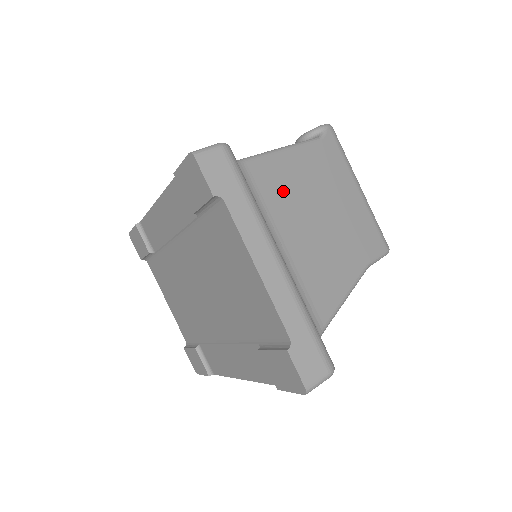
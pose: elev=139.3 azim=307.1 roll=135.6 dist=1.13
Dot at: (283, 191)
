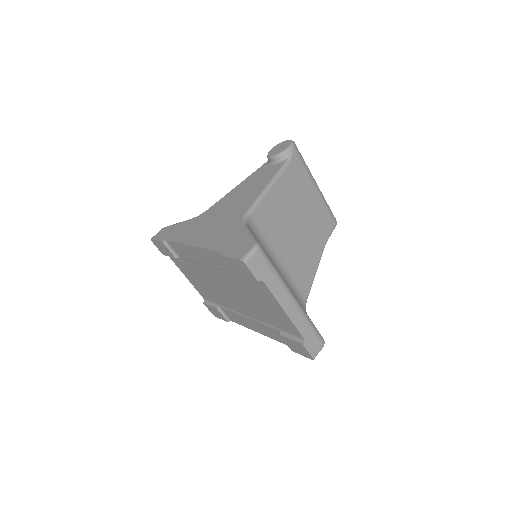
Dot at: (274, 221)
